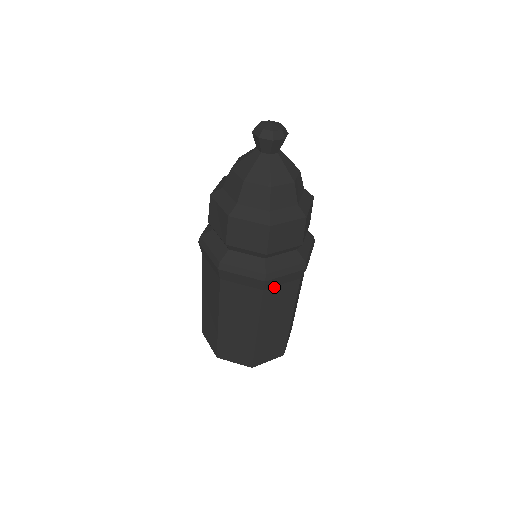
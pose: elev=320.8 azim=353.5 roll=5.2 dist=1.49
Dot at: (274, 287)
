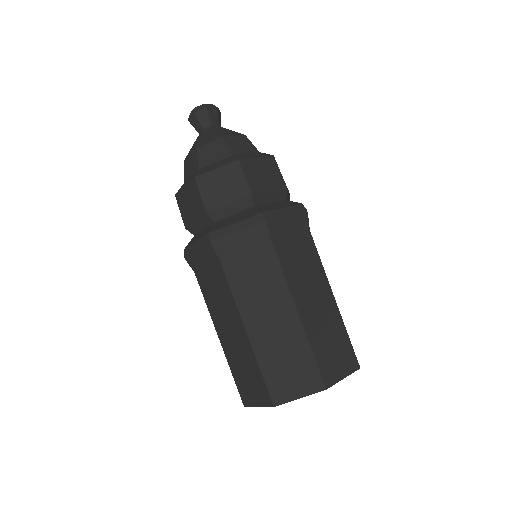
Dot at: (235, 255)
